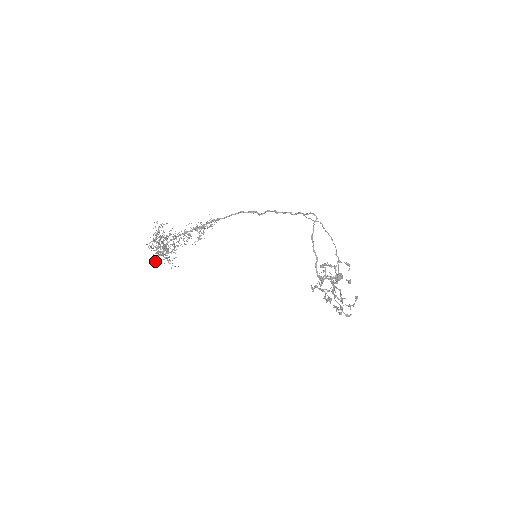
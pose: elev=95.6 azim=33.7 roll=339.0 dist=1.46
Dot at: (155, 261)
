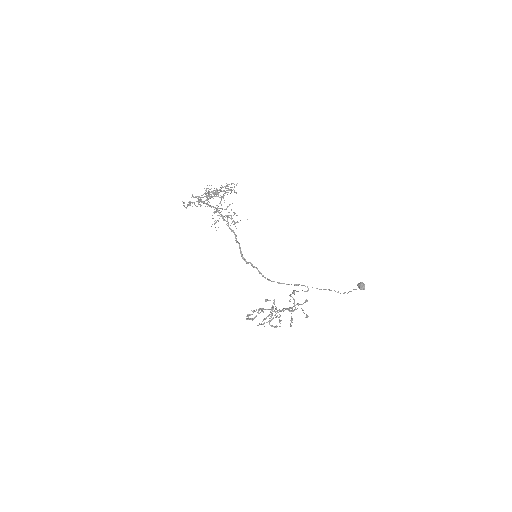
Dot at: occluded
